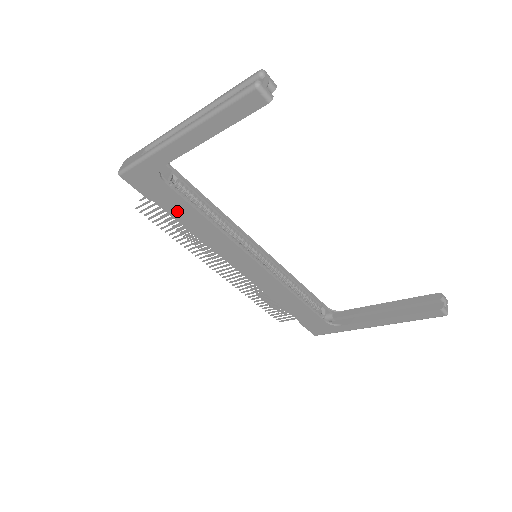
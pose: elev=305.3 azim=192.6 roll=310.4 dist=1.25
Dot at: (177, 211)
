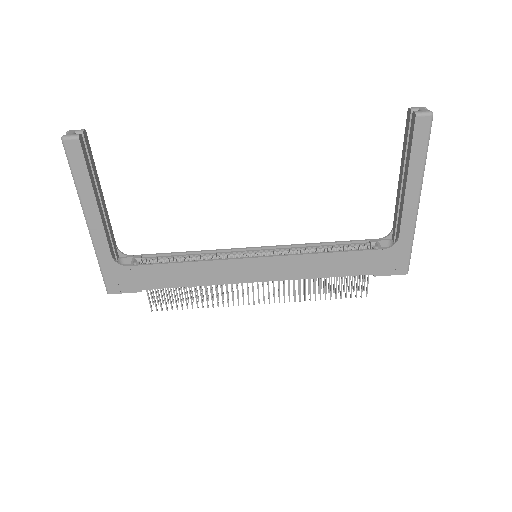
Dot at: (163, 280)
